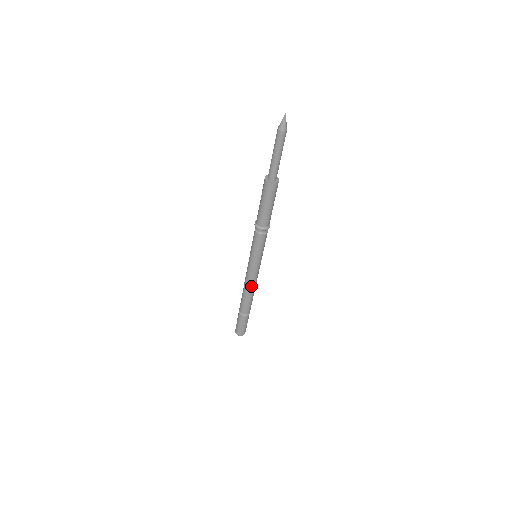
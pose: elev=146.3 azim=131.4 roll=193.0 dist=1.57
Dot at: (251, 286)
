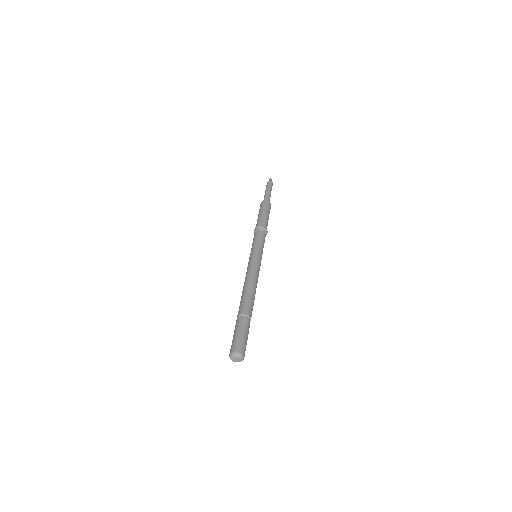
Dot at: (246, 279)
